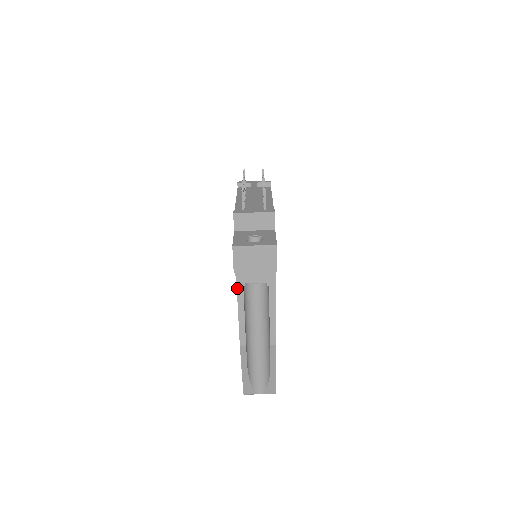
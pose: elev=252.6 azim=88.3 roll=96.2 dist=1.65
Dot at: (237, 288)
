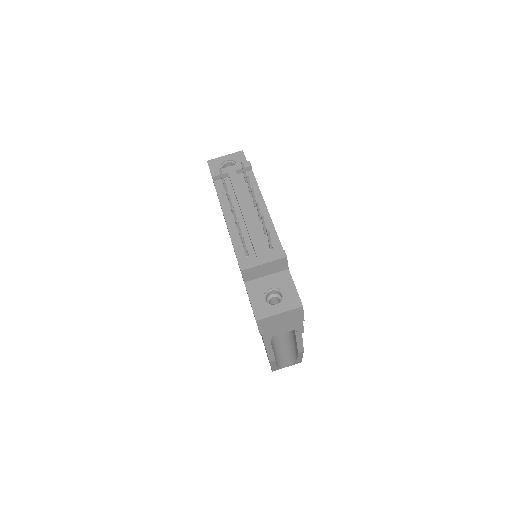
Dot at: (265, 341)
